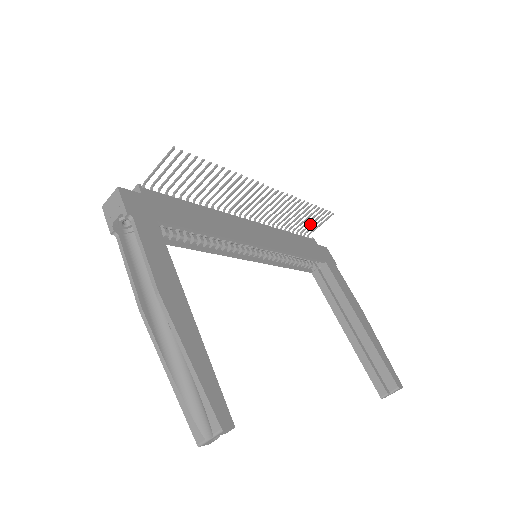
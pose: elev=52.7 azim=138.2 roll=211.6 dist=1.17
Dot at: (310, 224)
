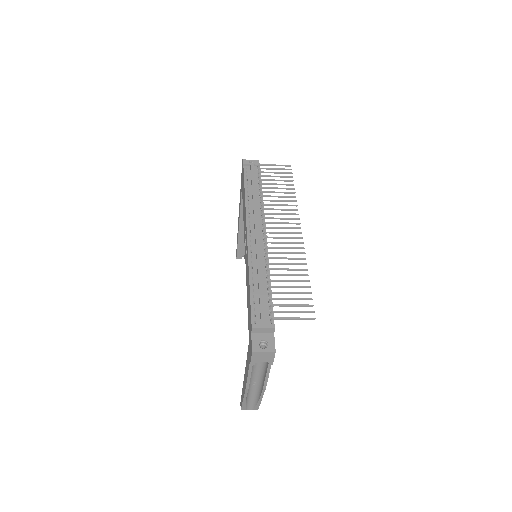
Dot at: occluded
